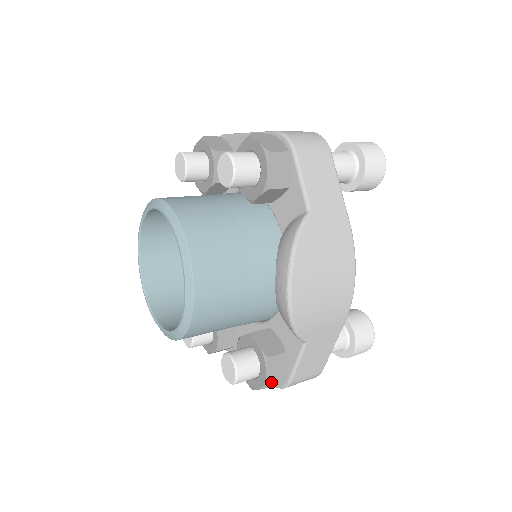
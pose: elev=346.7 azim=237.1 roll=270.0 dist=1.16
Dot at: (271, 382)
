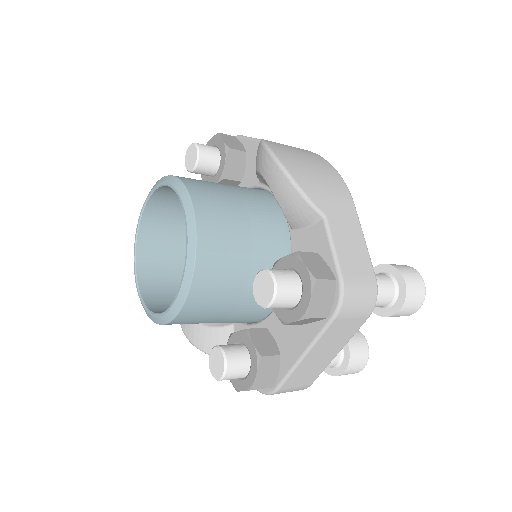
Dot at: (317, 275)
